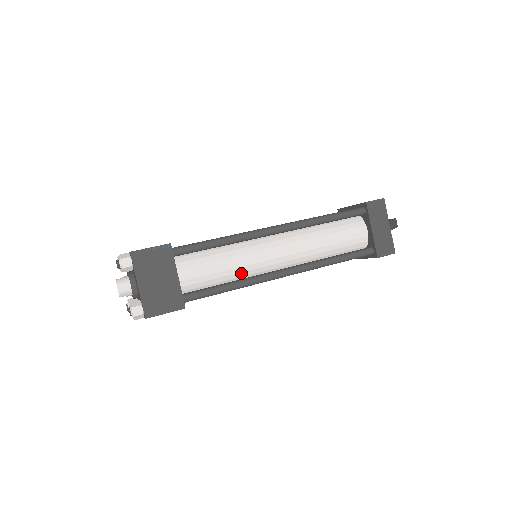
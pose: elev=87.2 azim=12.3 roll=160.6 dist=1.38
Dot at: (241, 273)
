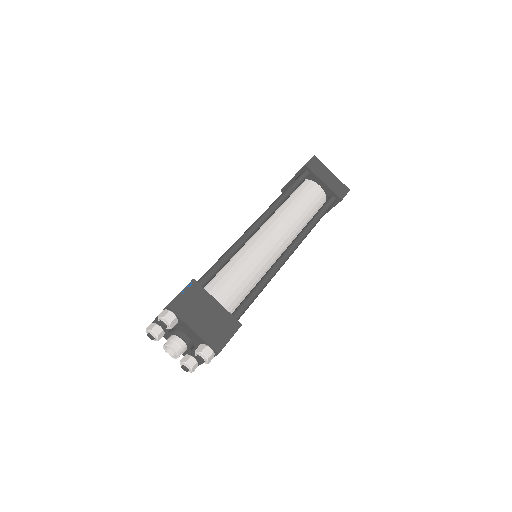
Dot at: (259, 272)
